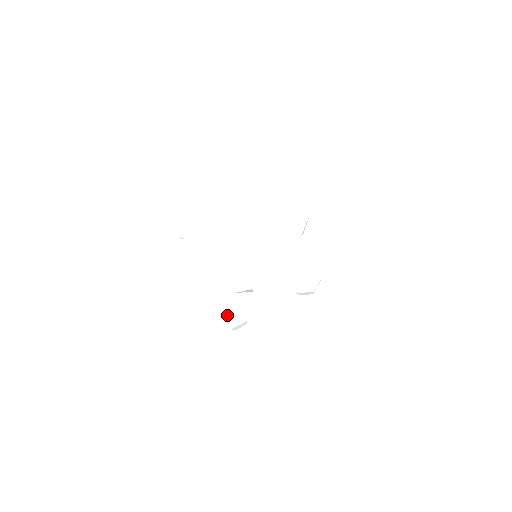
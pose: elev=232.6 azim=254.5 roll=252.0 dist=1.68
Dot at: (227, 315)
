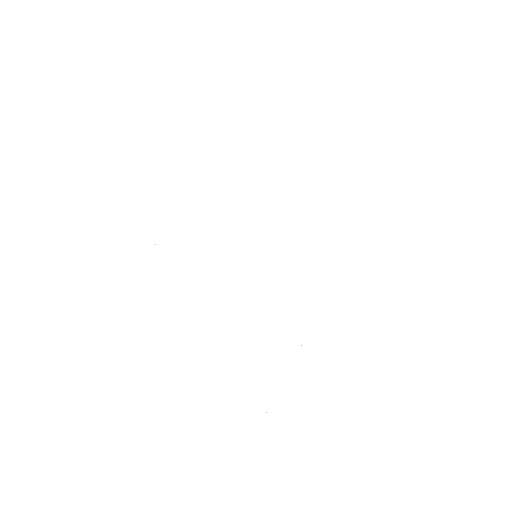
Dot at: (249, 386)
